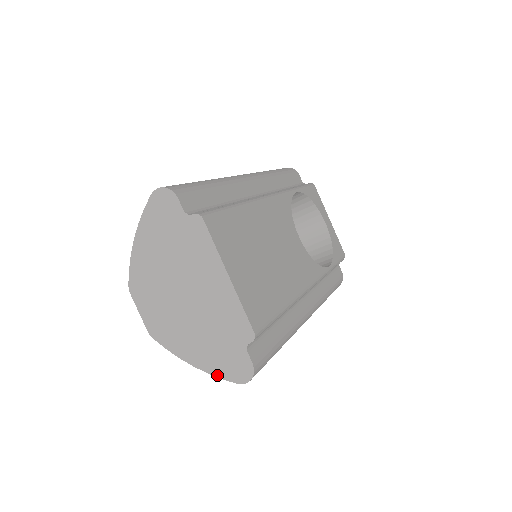
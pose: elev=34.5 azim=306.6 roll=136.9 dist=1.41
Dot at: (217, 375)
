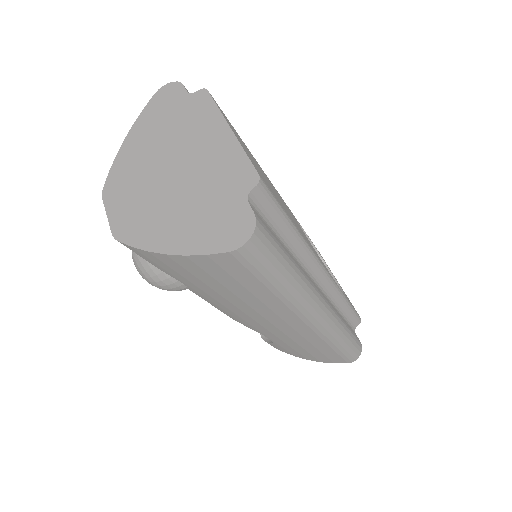
Dot at: (200, 252)
